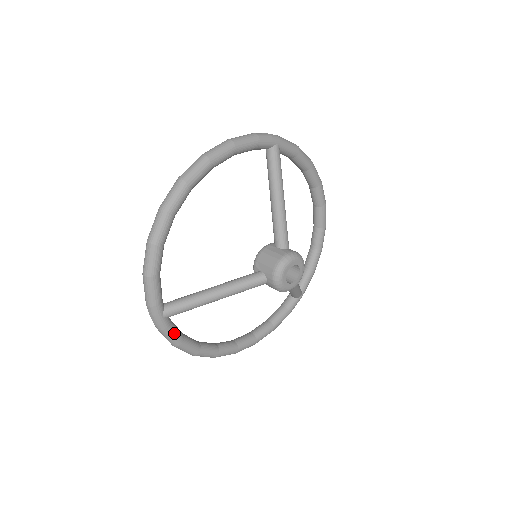
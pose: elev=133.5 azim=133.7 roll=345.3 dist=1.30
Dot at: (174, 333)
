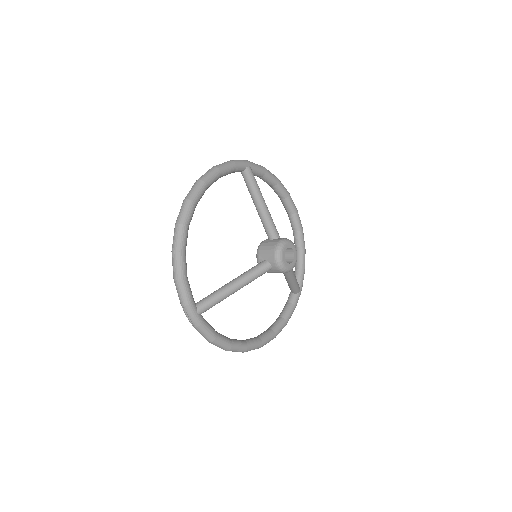
Dot at: (209, 328)
